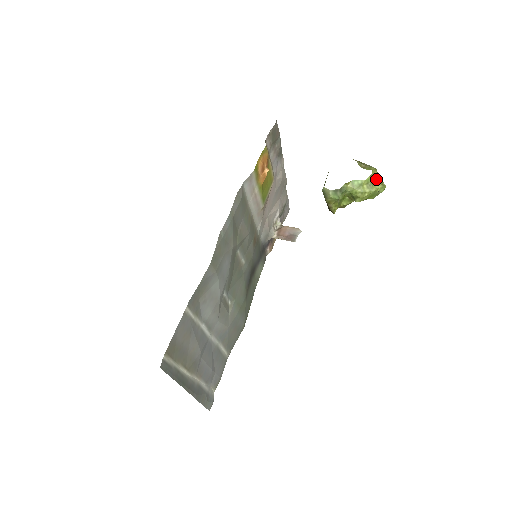
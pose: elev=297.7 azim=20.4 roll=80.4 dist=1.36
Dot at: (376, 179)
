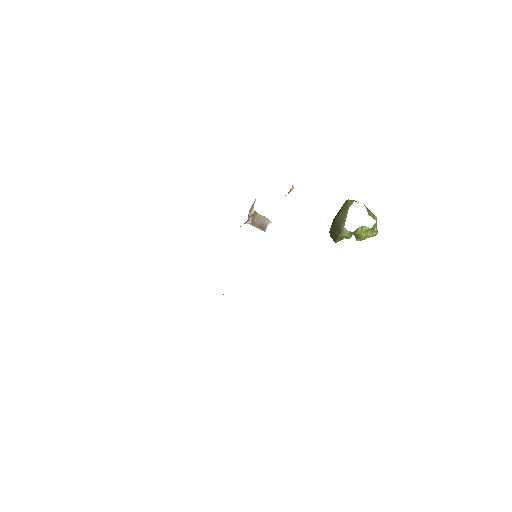
Dot at: (375, 227)
